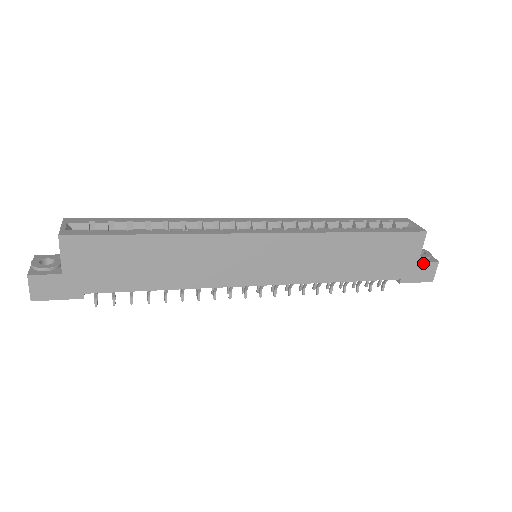
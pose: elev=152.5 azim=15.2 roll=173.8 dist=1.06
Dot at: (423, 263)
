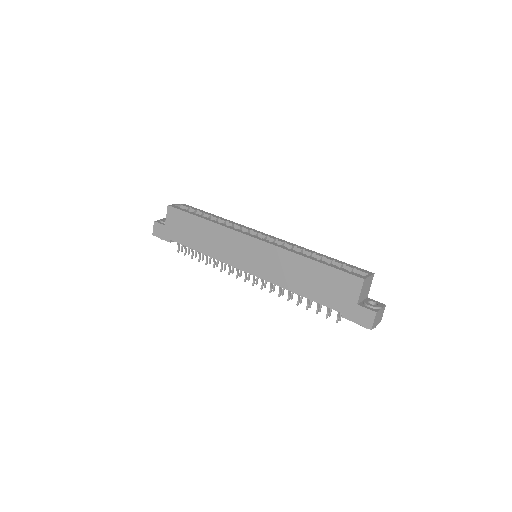
Dot at: (362, 307)
